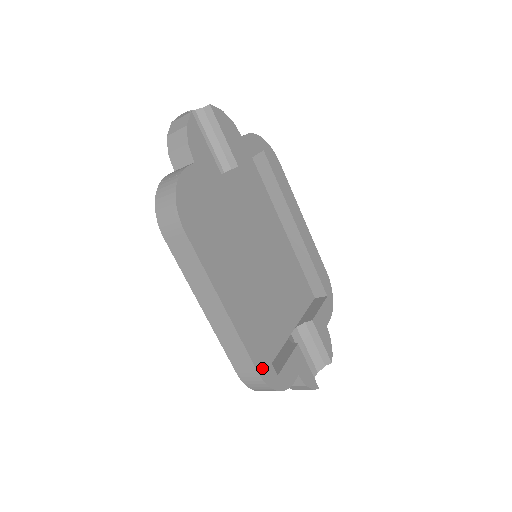
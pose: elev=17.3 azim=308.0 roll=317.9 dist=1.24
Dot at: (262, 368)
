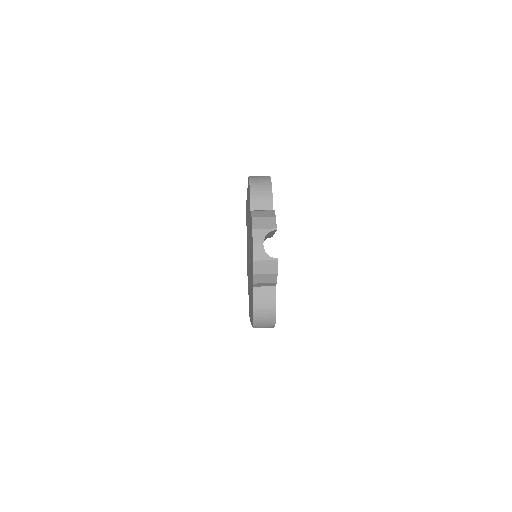
Dot at: occluded
